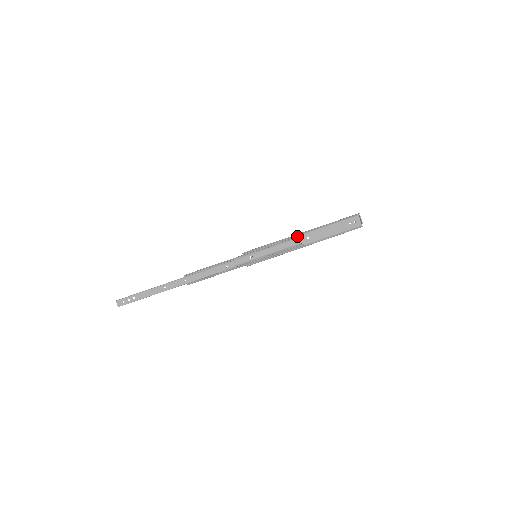
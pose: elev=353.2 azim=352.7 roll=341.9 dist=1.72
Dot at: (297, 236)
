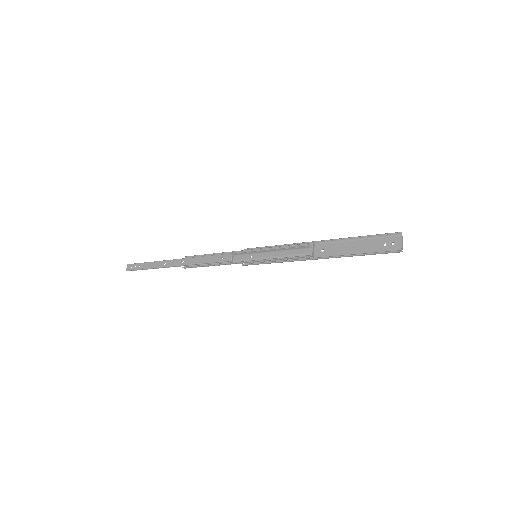
Dot at: (307, 243)
